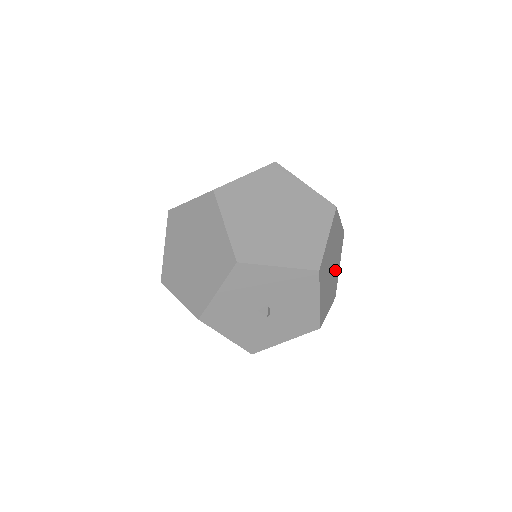
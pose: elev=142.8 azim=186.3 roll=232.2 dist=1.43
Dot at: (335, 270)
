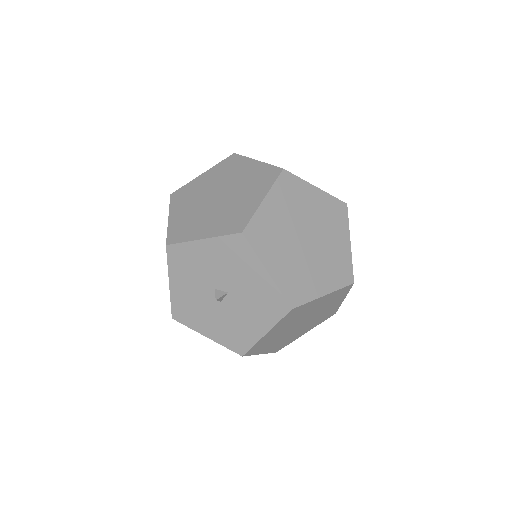
Dot at: (300, 331)
